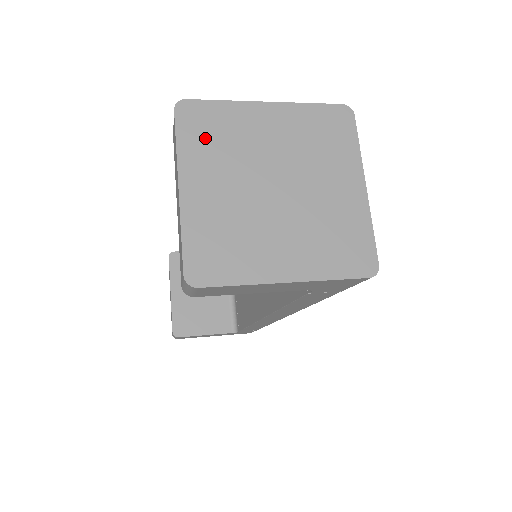
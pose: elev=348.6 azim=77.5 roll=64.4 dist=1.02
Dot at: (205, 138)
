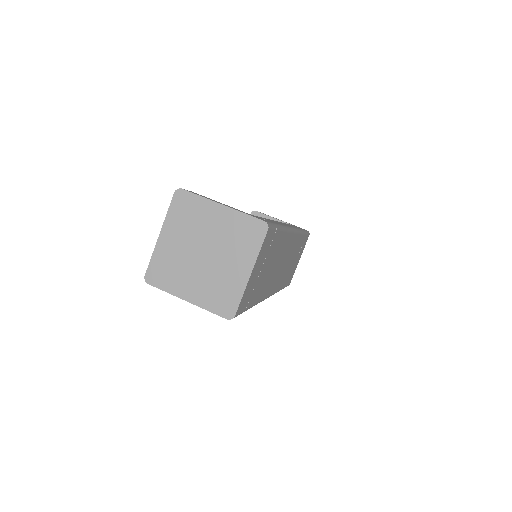
Dot at: (182, 213)
